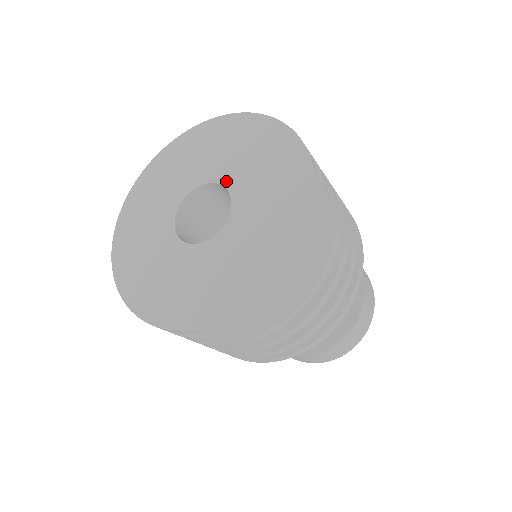
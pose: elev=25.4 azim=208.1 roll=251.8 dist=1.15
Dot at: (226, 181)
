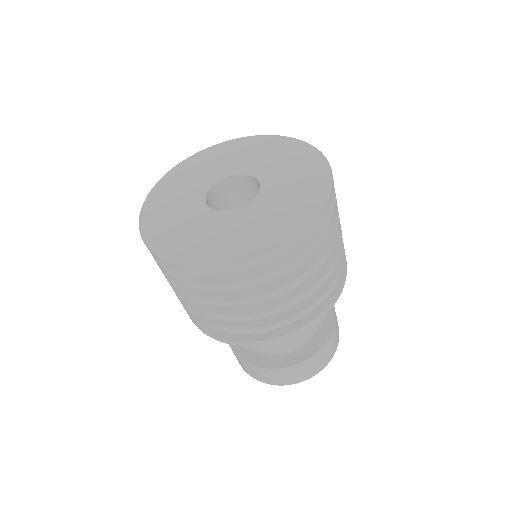
Dot at: (233, 173)
